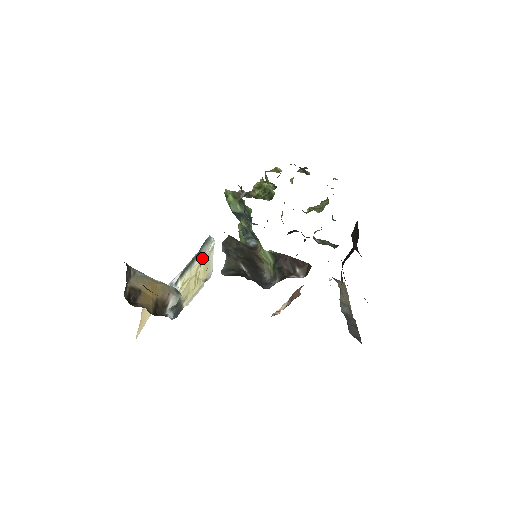
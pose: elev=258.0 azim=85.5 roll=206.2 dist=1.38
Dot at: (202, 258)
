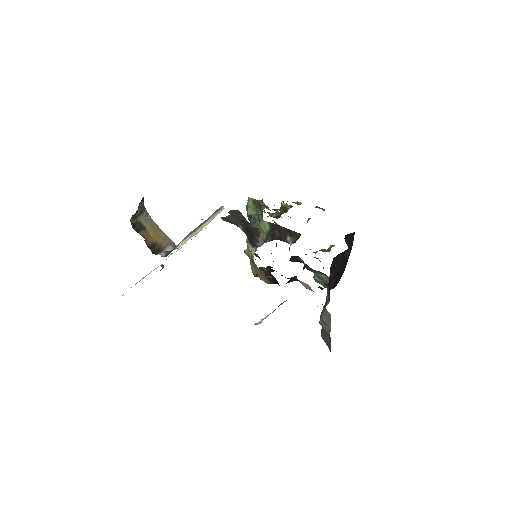
Dot at: (209, 222)
